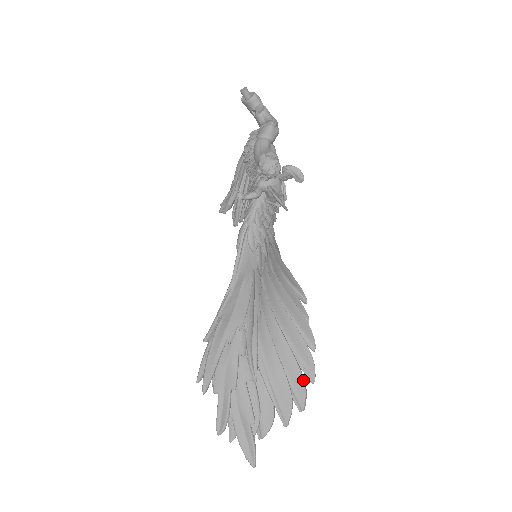
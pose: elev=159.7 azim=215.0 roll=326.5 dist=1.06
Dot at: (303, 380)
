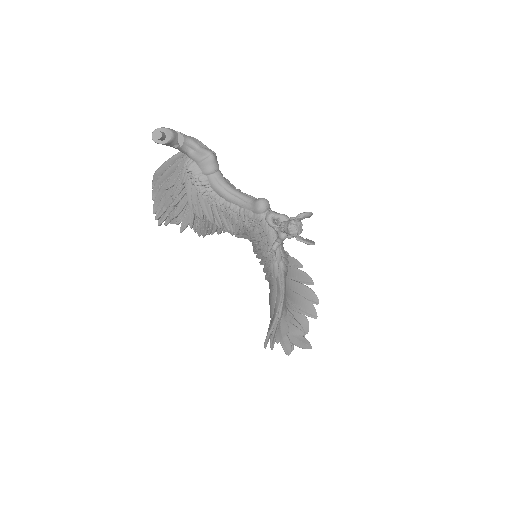
Dot at: (311, 290)
